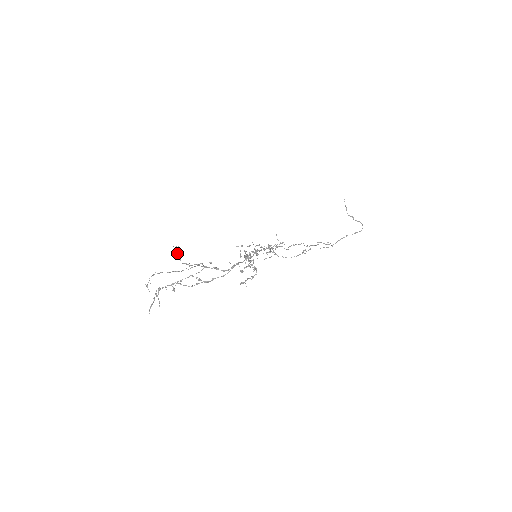
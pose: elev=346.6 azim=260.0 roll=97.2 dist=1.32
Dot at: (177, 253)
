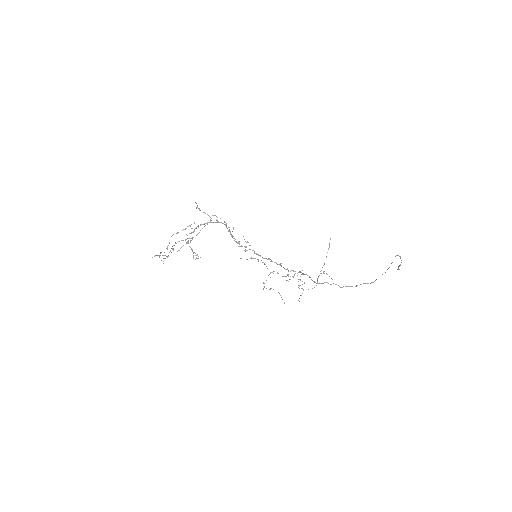
Dot at: (197, 258)
